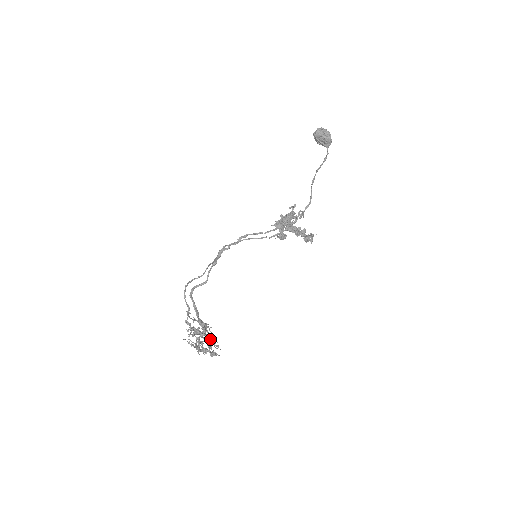
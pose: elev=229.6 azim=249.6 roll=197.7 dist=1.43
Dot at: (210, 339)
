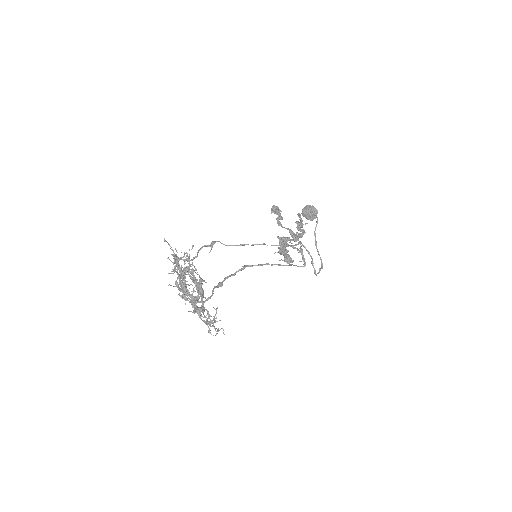
Dot at: (210, 315)
